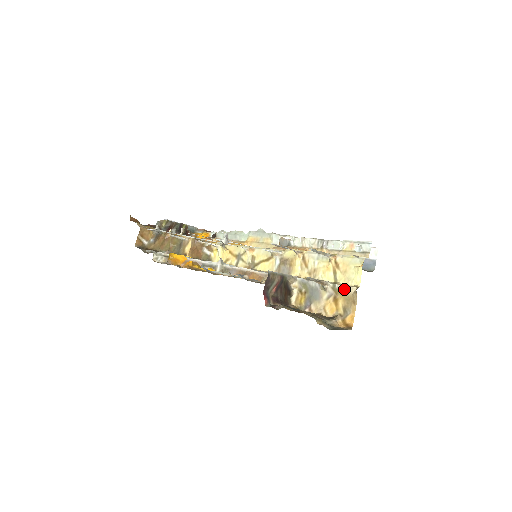
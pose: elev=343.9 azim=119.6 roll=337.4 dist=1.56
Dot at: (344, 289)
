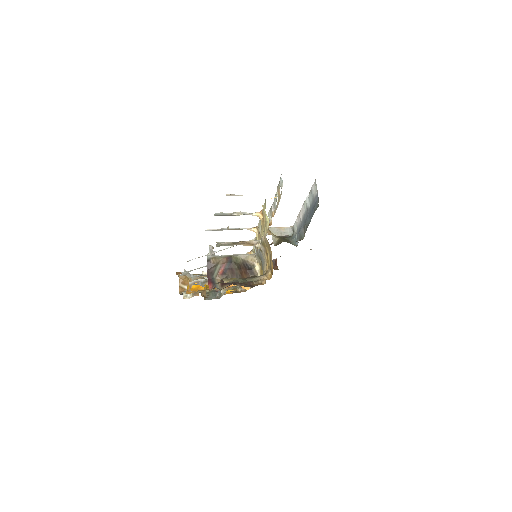
Dot at: (264, 238)
